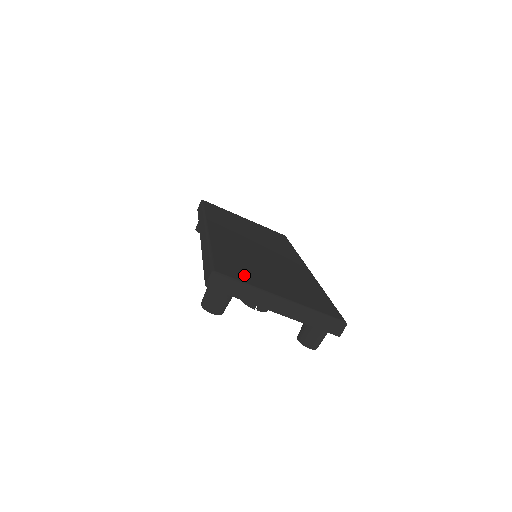
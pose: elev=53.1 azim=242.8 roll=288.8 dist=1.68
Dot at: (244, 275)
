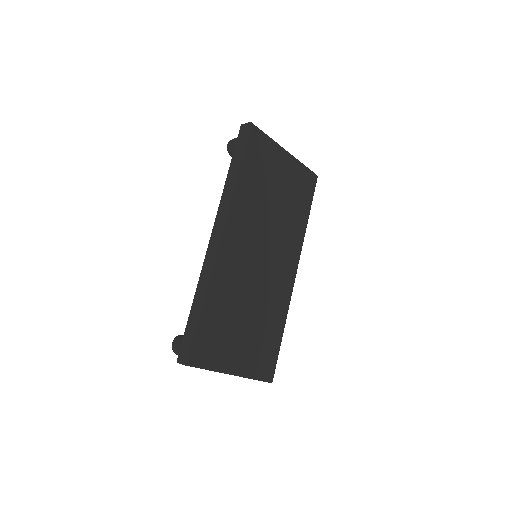
Dot at: (214, 351)
